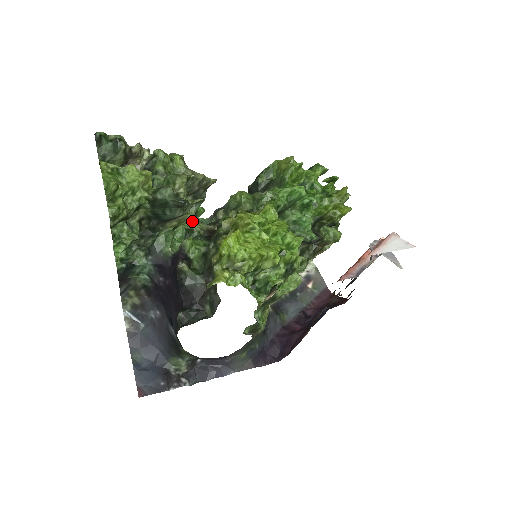
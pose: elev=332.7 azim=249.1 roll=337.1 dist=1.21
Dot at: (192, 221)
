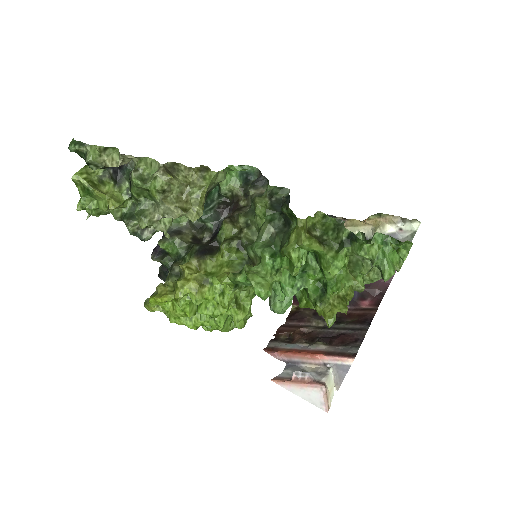
Dot at: (229, 174)
